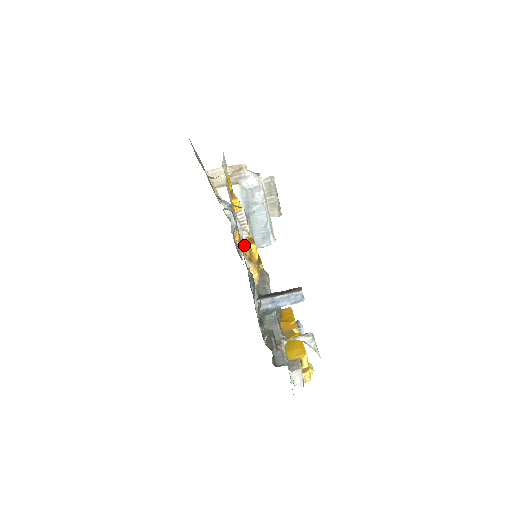
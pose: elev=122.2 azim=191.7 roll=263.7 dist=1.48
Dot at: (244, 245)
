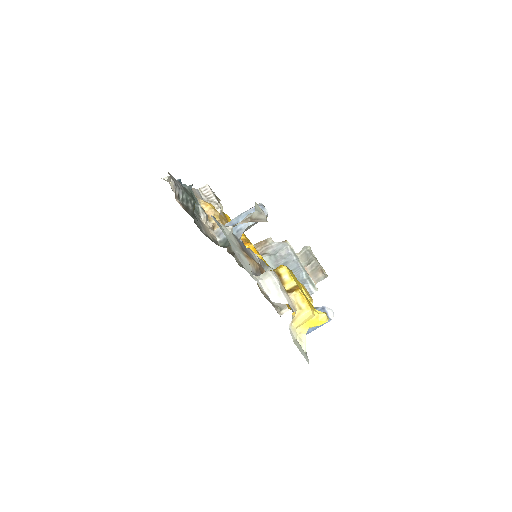
Dot at: occluded
